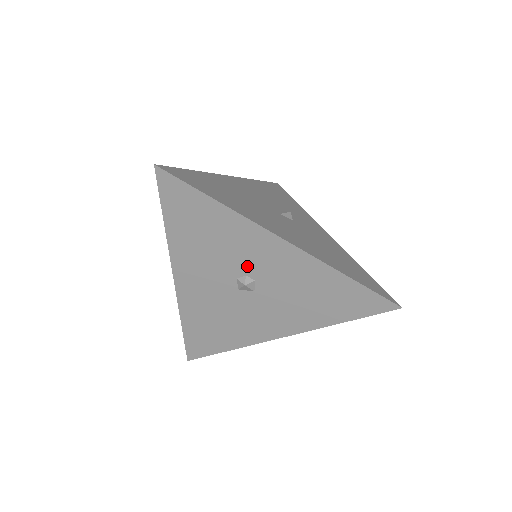
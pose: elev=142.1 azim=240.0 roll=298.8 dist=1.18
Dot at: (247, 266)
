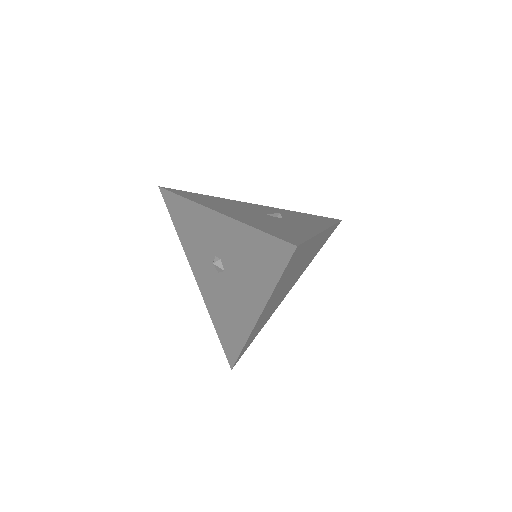
Dot at: (212, 246)
